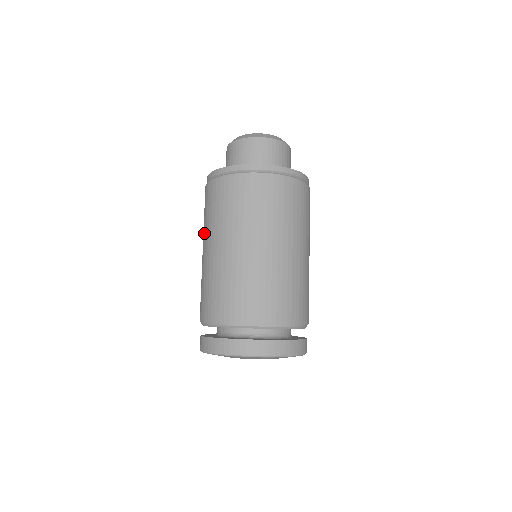
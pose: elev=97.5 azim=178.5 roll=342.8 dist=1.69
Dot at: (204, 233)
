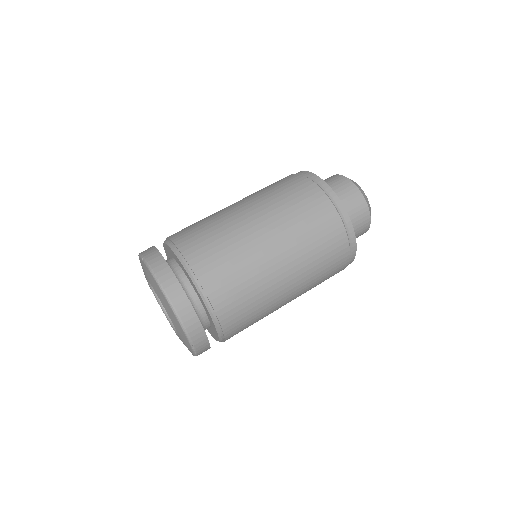
Dot at: (258, 198)
